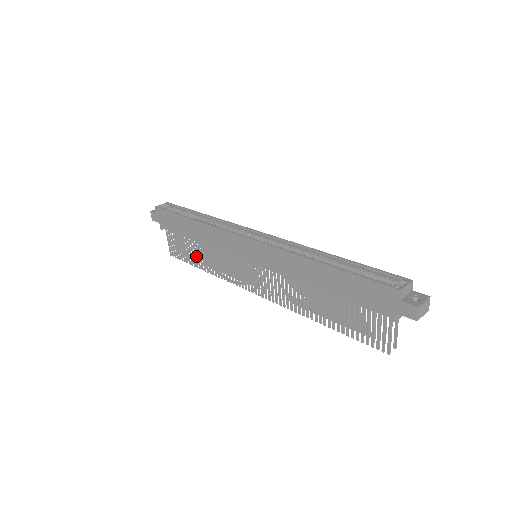
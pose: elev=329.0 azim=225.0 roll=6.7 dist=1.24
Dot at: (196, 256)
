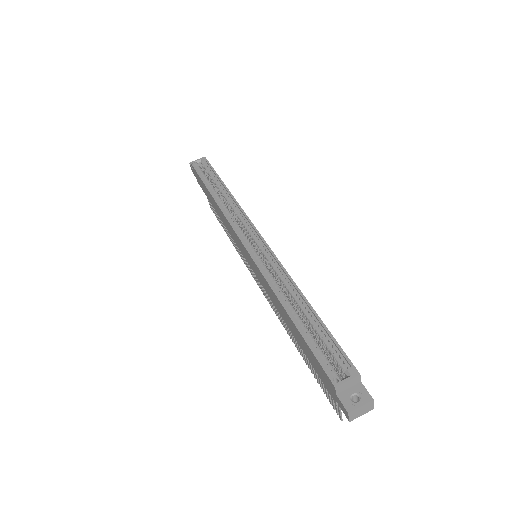
Dot at: occluded
